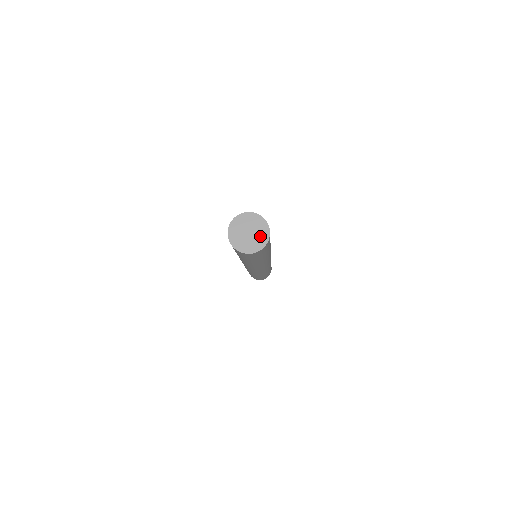
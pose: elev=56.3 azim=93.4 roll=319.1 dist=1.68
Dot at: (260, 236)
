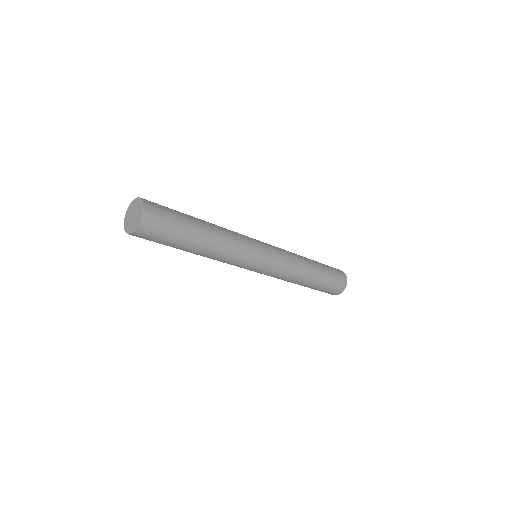
Dot at: (139, 210)
